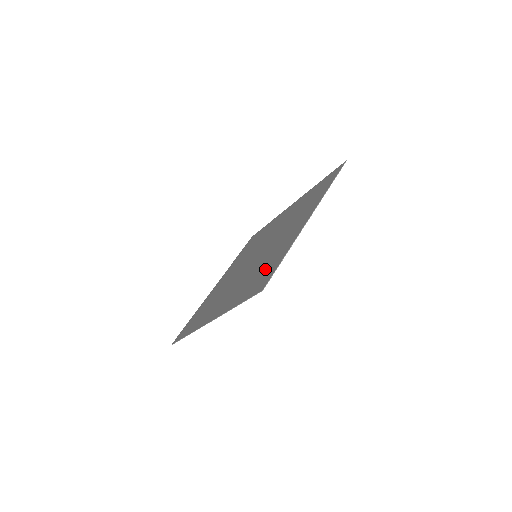
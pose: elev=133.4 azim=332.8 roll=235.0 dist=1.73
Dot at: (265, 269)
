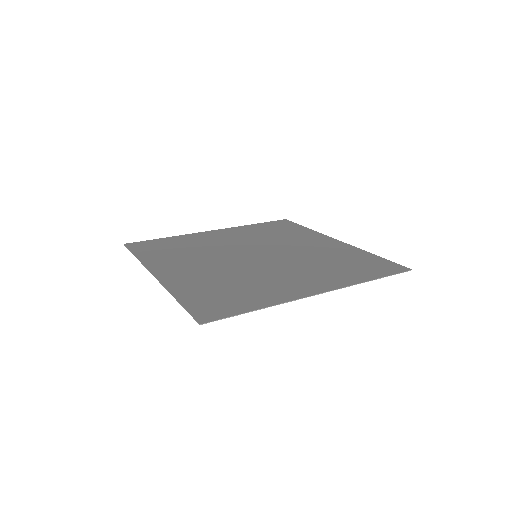
Dot at: (355, 261)
